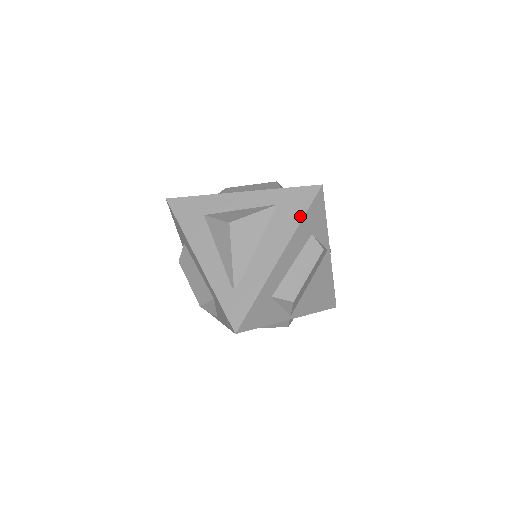
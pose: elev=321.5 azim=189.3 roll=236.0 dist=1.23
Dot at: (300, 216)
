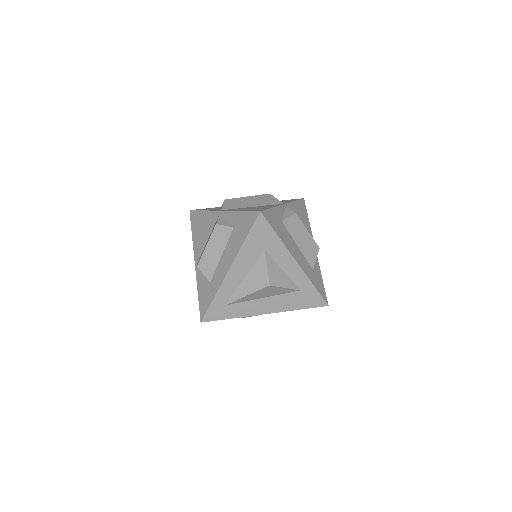
Dot at: (300, 308)
